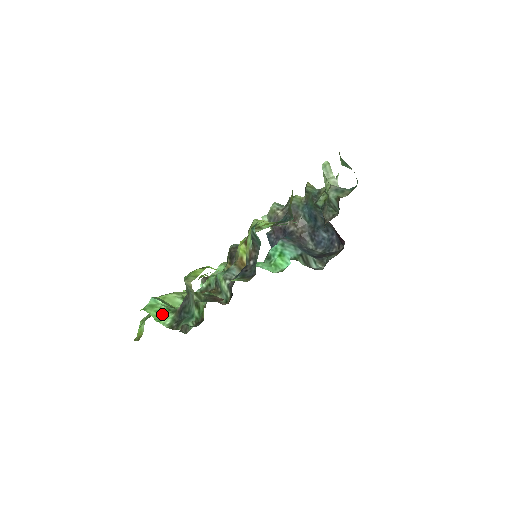
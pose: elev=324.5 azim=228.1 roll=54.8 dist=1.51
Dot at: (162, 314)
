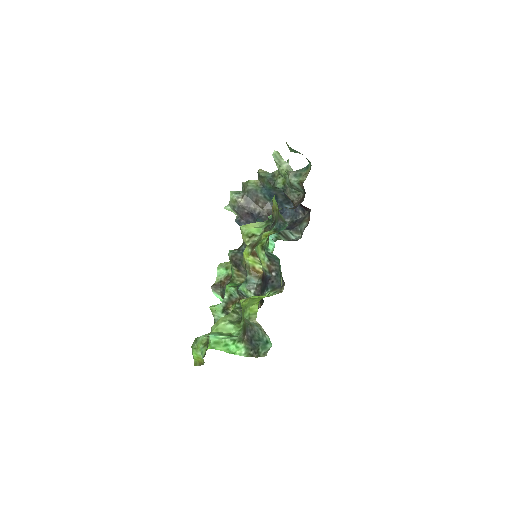
Dot at: (231, 346)
